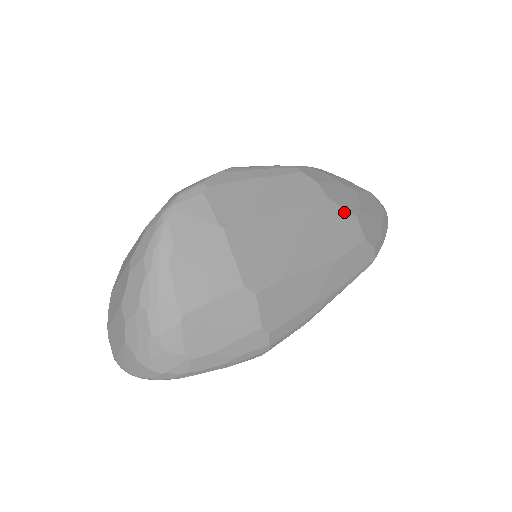
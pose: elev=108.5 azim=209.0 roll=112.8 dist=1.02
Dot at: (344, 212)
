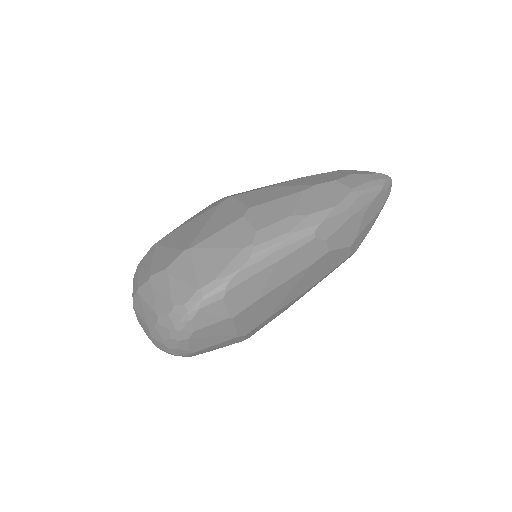
Dot at: (340, 251)
